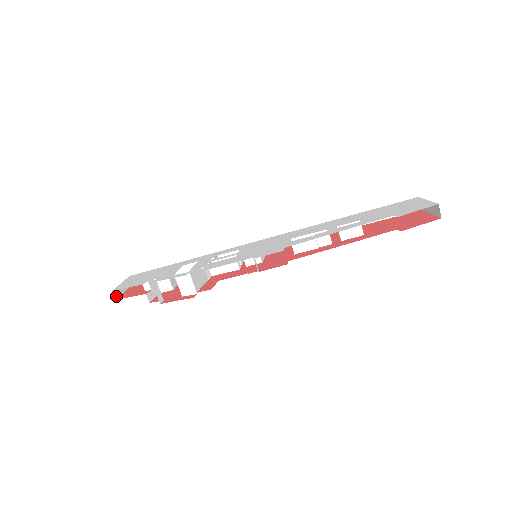
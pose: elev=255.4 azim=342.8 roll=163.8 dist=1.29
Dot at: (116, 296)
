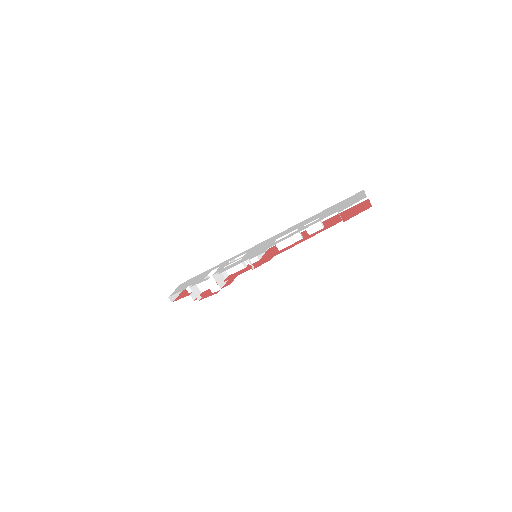
Dot at: (172, 300)
